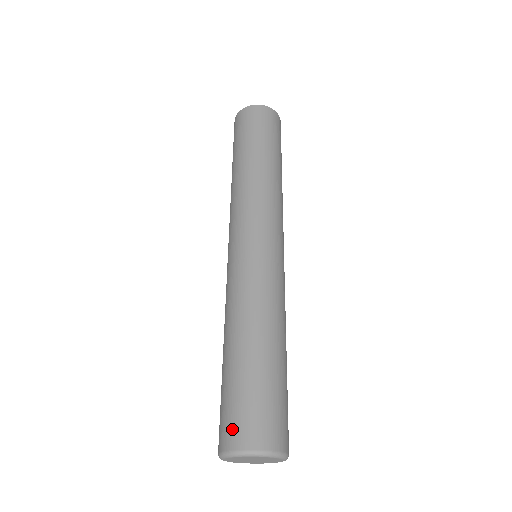
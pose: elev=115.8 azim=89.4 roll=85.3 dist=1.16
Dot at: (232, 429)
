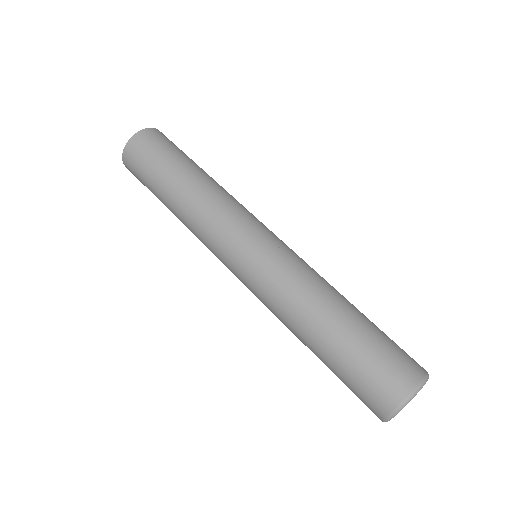
Dot at: (389, 385)
